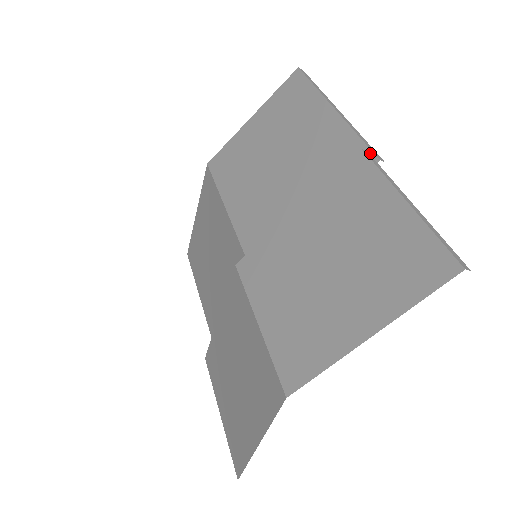
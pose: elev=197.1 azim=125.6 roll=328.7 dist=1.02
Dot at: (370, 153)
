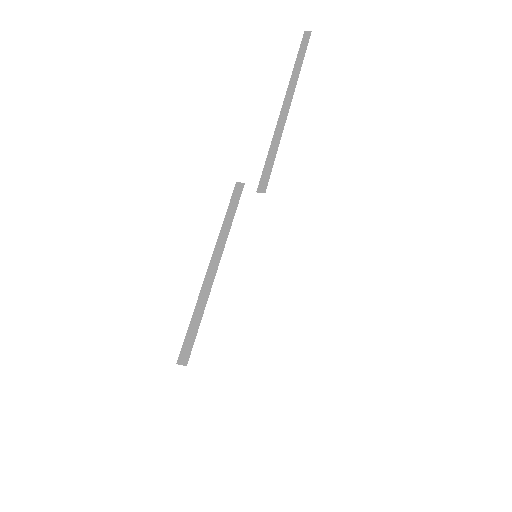
Dot at: (260, 179)
